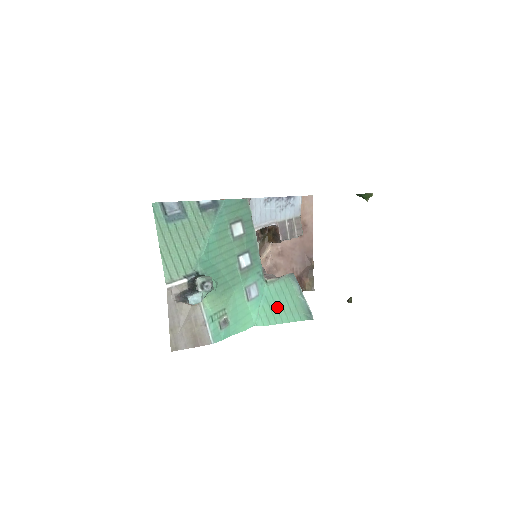
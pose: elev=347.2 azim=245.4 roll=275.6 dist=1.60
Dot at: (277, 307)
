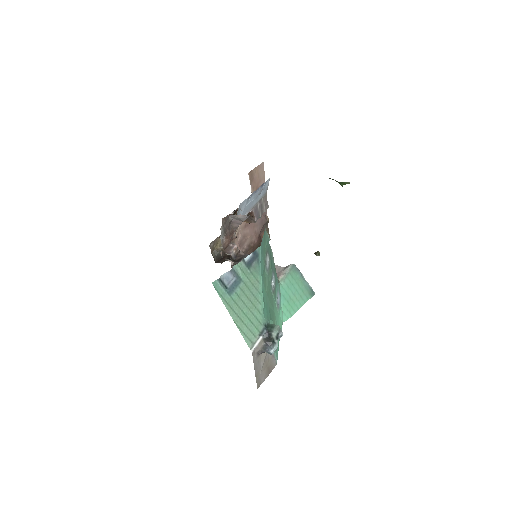
Dot at: (292, 299)
